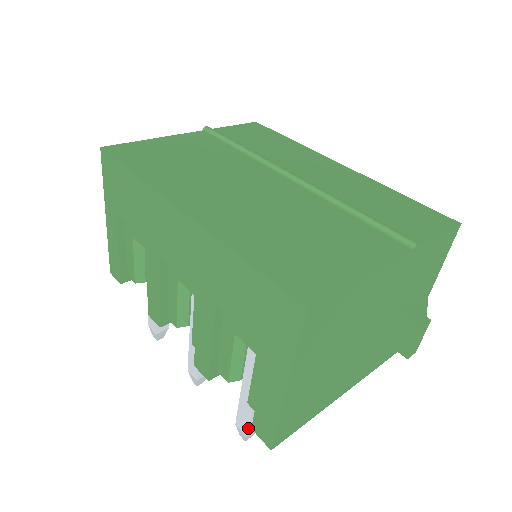
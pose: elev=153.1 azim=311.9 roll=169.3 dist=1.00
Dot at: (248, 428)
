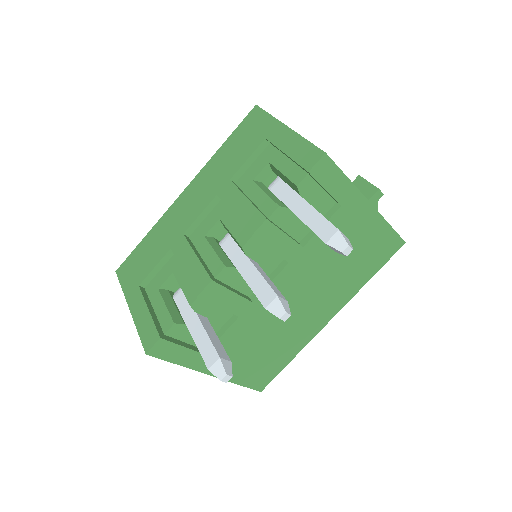
Dot at: (330, 223)
